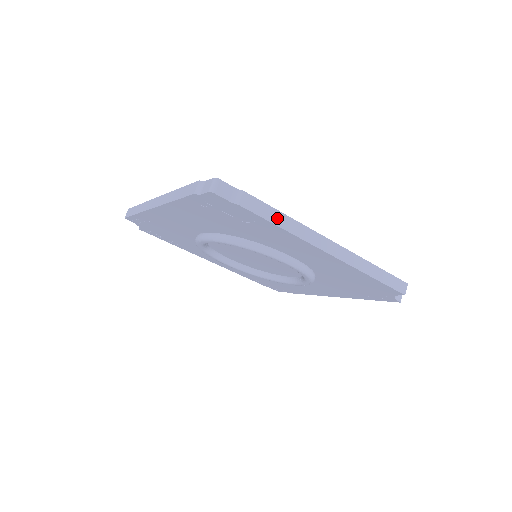
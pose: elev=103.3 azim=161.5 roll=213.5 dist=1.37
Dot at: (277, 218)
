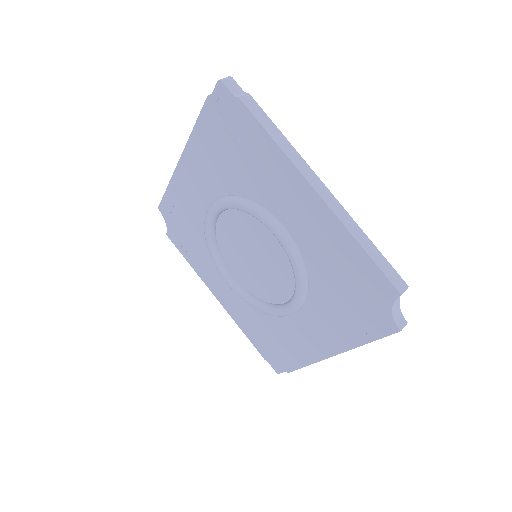
Dot at: (272, 129)
